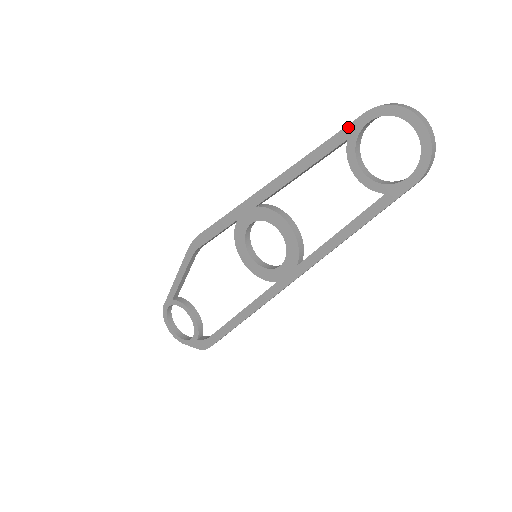
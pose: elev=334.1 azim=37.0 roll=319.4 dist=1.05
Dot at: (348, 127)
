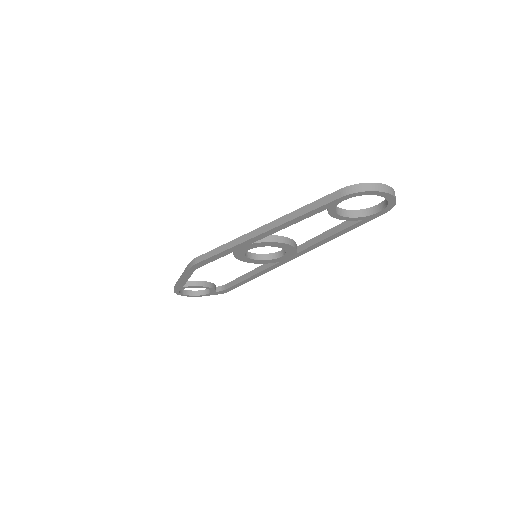
Dot at: (327, 205)
